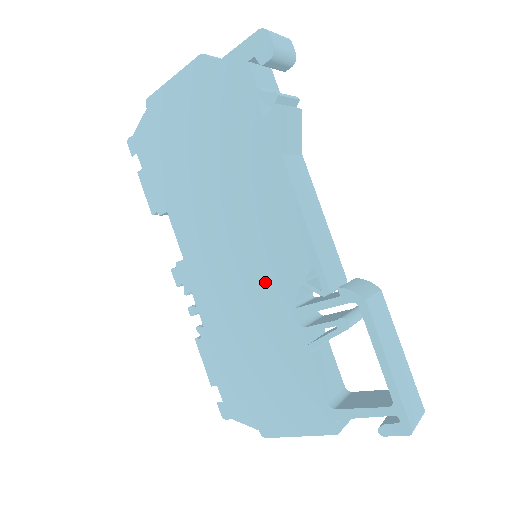
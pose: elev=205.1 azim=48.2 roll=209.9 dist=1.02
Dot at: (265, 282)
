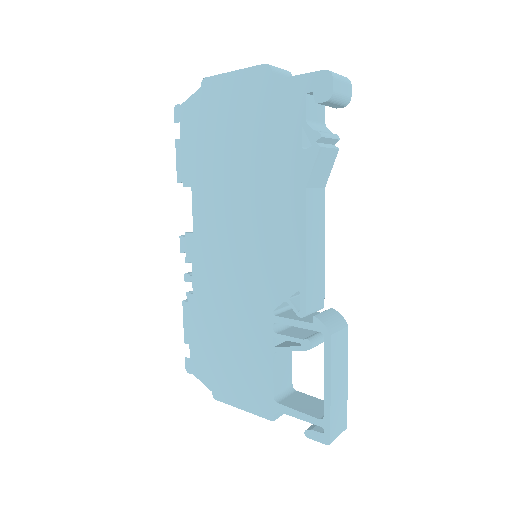
Dot at: (256, 284)
